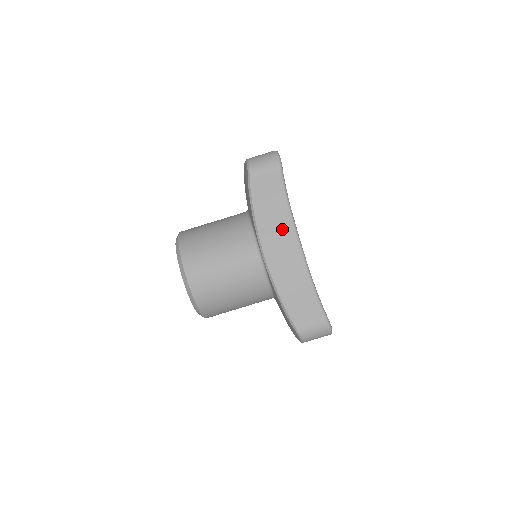
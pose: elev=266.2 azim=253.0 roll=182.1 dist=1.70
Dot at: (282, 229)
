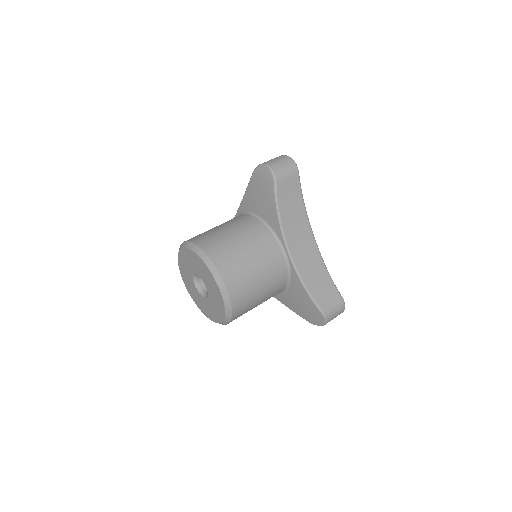
Dot at: (301, 227)
